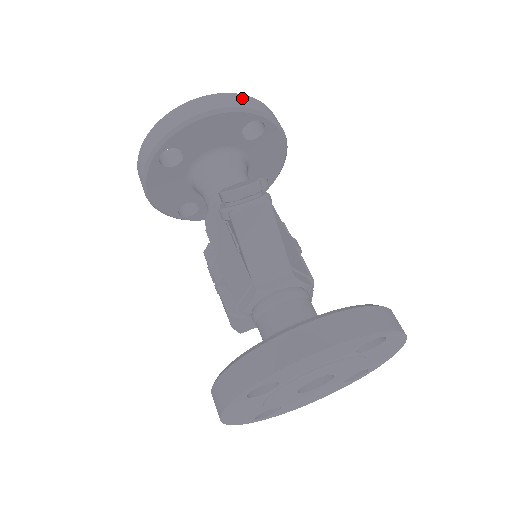
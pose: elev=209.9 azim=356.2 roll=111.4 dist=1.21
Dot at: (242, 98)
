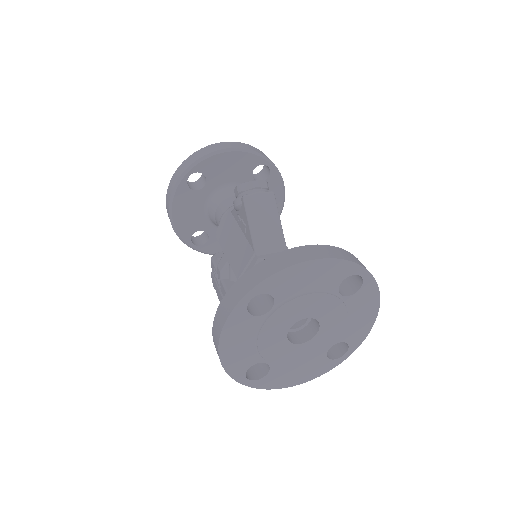
Dot at: (255, 148)
